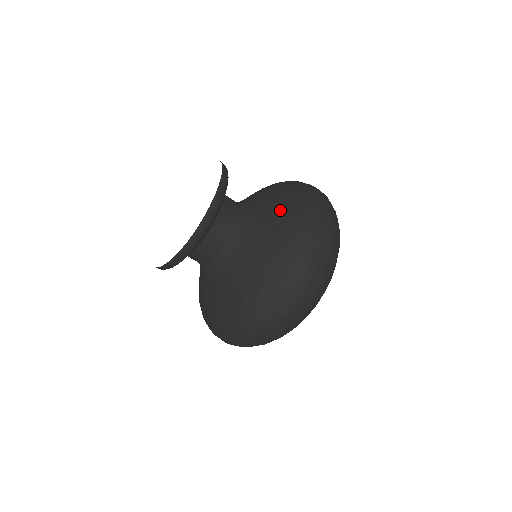
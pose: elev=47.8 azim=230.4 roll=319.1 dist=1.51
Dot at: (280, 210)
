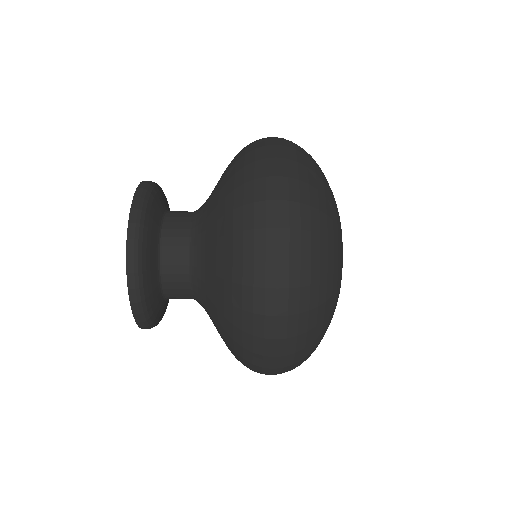
Dot at: (218, 241)
